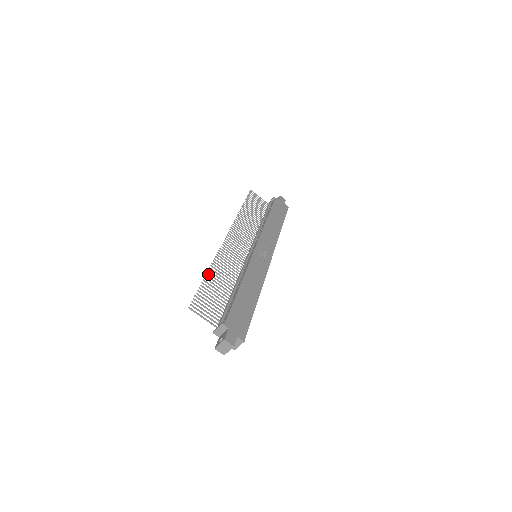
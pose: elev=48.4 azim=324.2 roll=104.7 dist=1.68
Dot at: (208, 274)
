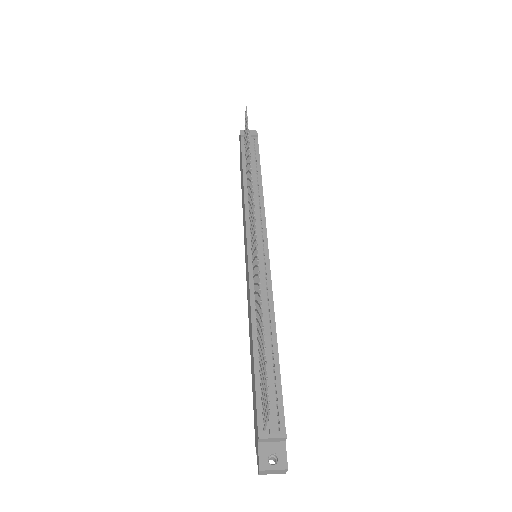
Dot at: (261, 316)
